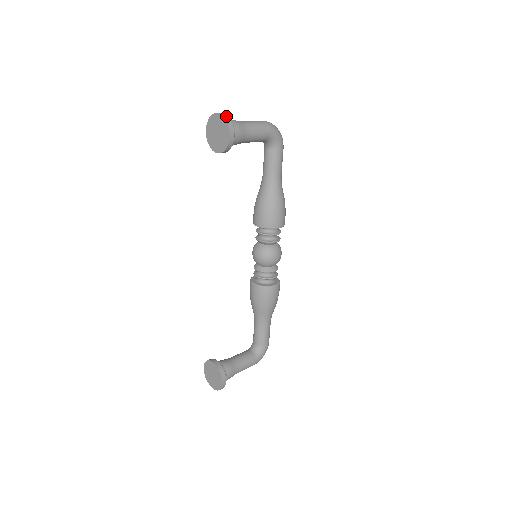
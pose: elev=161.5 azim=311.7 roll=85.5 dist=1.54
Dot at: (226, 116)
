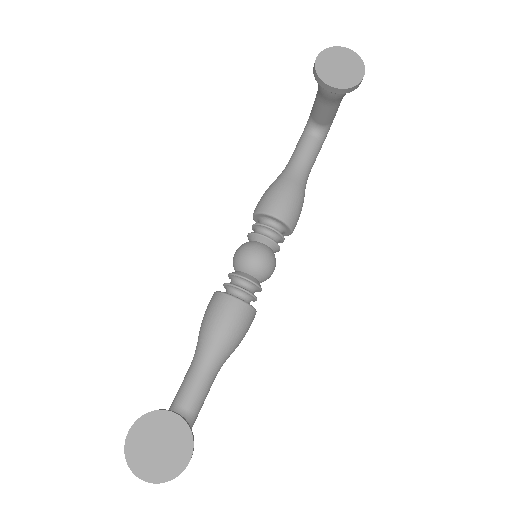
Dot at: (358, 58)
